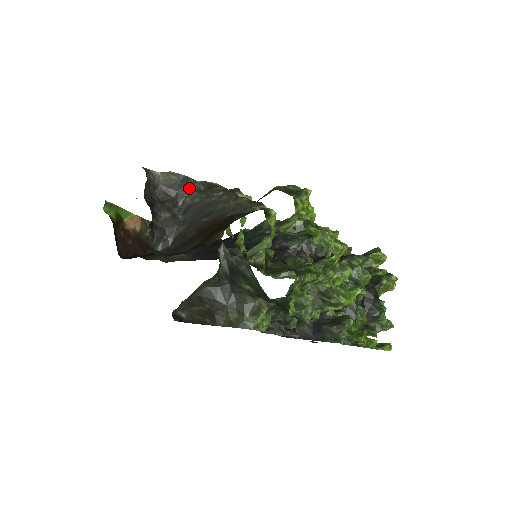
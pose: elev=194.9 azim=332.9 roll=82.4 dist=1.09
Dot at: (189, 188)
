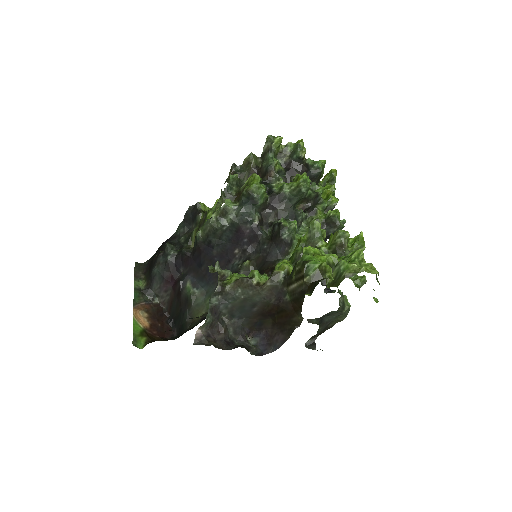
Dot at: (216, 308)
